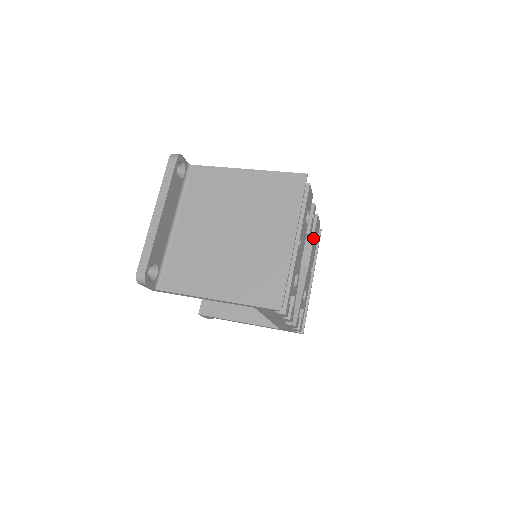
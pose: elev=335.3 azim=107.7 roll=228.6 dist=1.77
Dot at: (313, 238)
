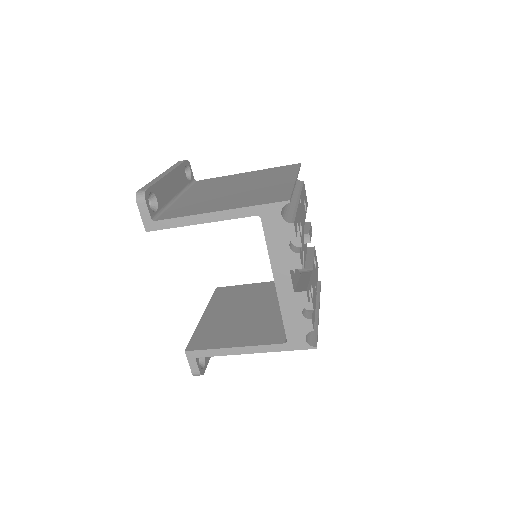
Dot at: (313, 257)
